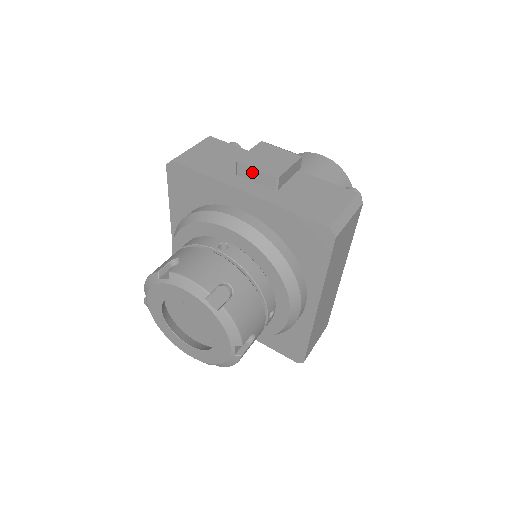
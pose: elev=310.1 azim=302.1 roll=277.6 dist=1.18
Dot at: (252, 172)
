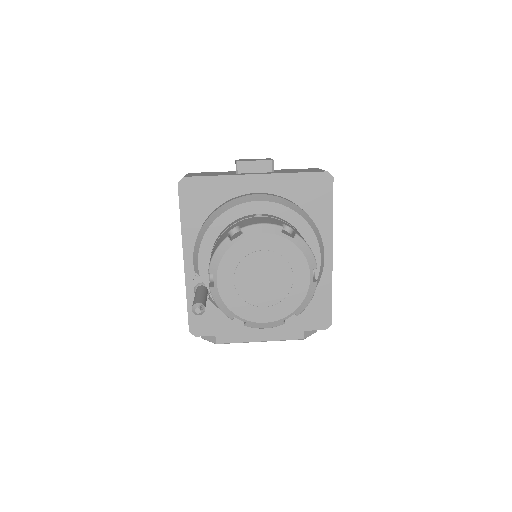
Dot at: (251, 165)
